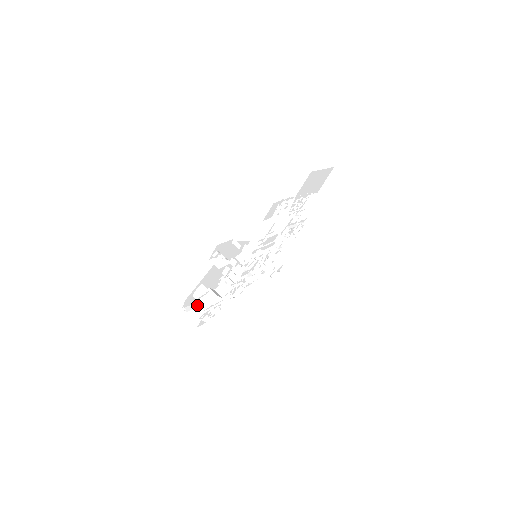
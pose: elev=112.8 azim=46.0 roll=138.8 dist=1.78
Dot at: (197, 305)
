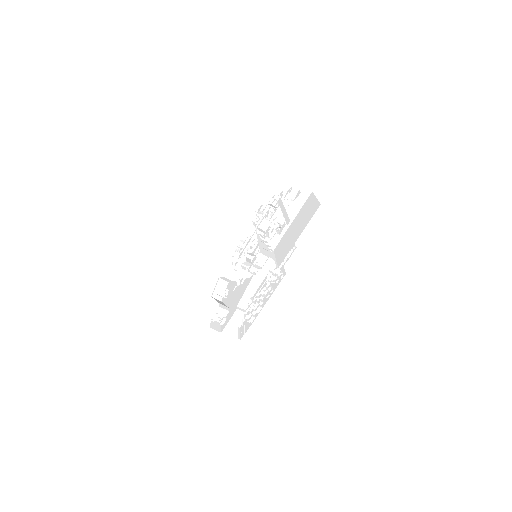
Dot at: (223, 279)
